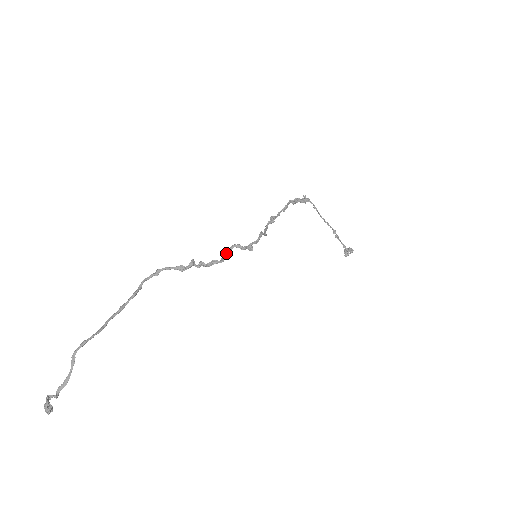
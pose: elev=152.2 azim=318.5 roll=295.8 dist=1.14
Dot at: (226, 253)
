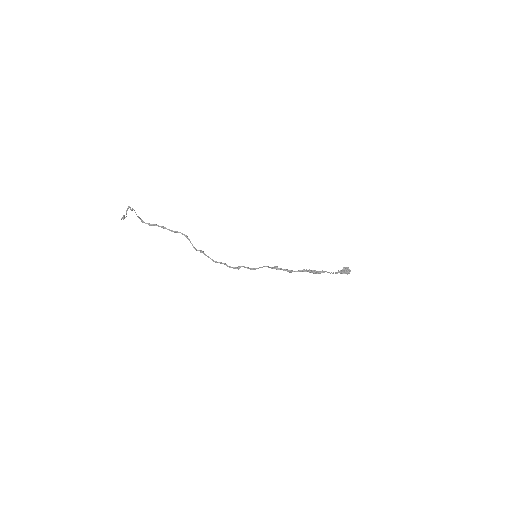
Dot at: (221, 263)
